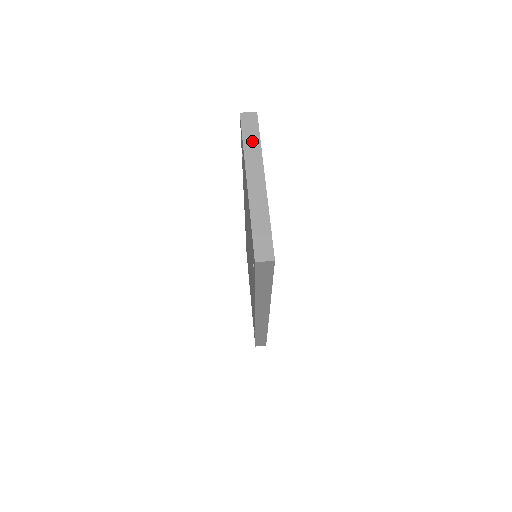
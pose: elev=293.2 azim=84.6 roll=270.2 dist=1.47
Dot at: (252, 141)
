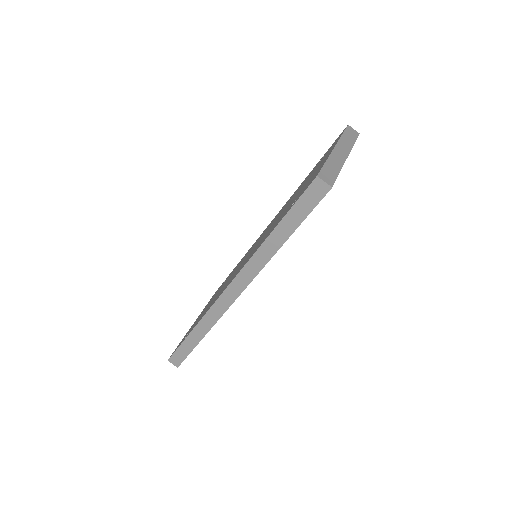
Dot at: (349, 138)
